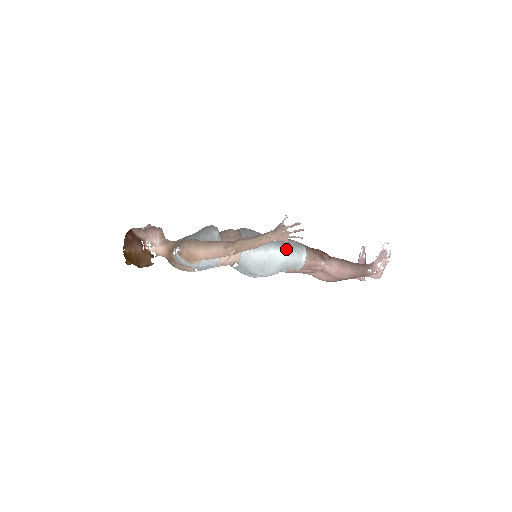
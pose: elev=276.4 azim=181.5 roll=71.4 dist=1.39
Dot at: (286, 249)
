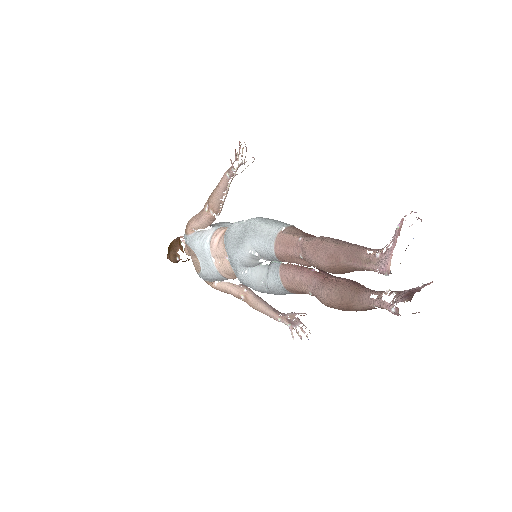
Dot at: (264, 219)
